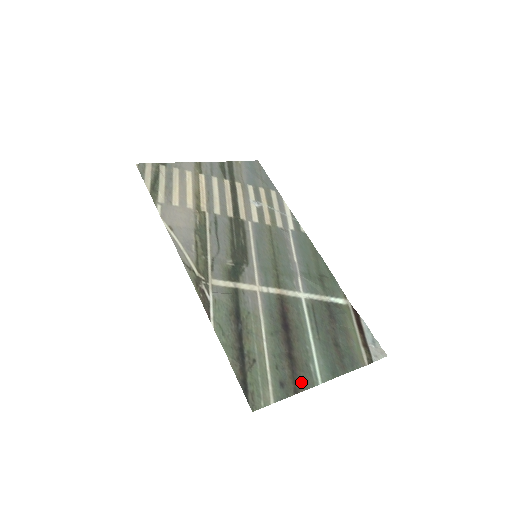
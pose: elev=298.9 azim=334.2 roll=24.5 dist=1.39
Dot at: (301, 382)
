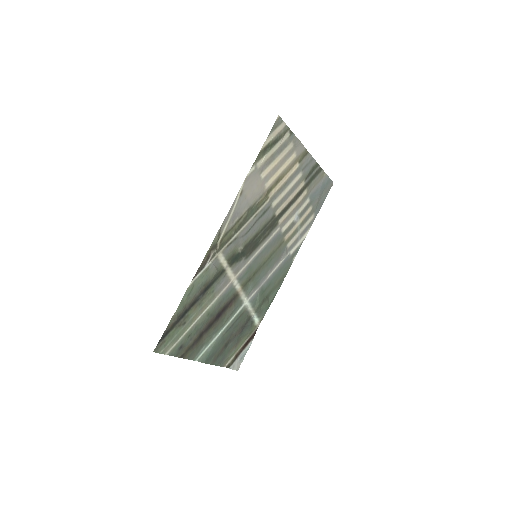
Dot at: (190, 353)
